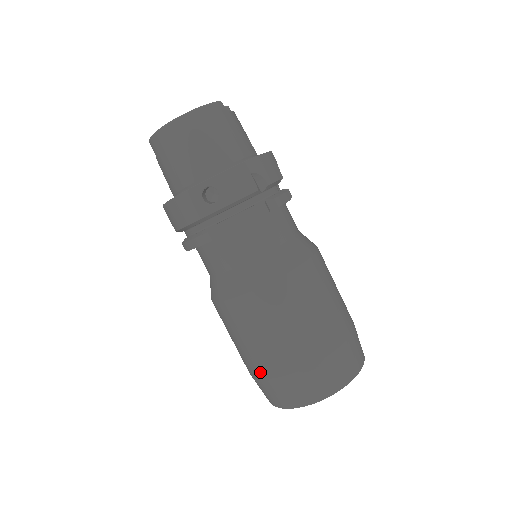
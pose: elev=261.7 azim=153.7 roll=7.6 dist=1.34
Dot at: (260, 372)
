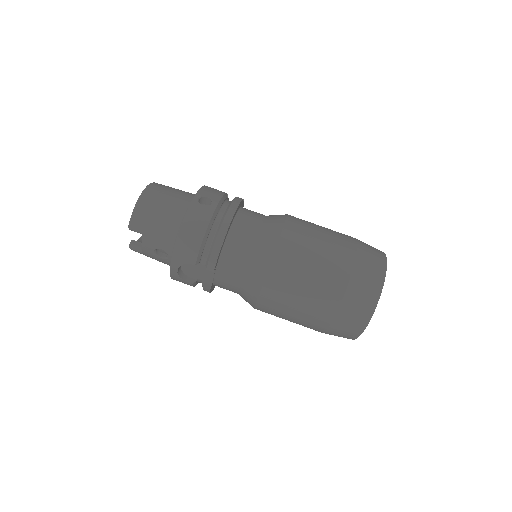
Dot at: (340, 283)
